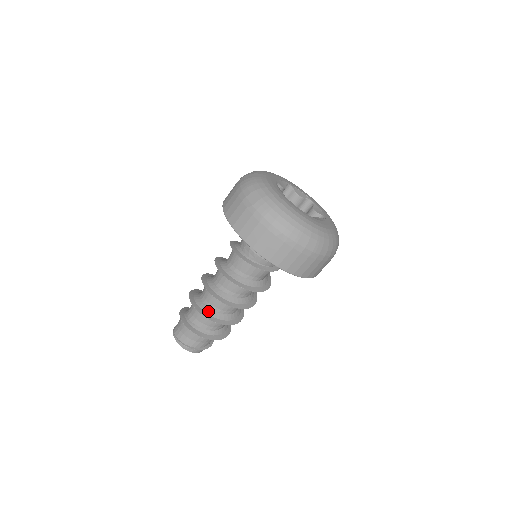
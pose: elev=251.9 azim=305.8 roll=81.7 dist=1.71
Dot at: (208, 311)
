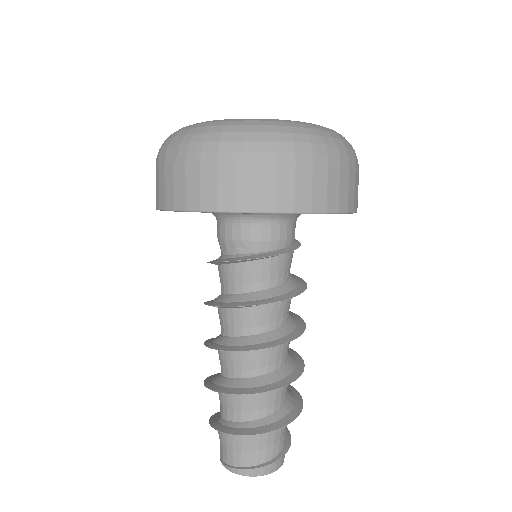
Dot at: (241, 384)
